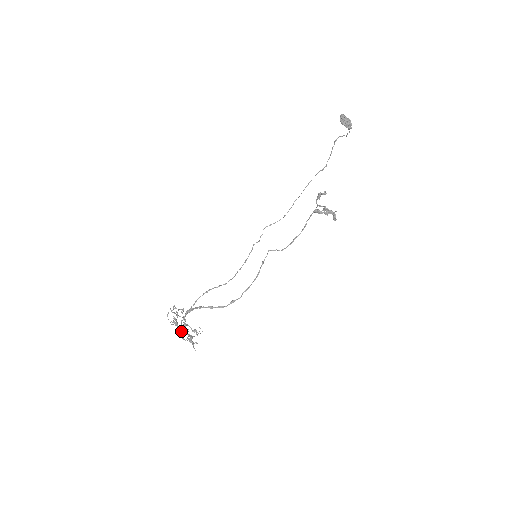
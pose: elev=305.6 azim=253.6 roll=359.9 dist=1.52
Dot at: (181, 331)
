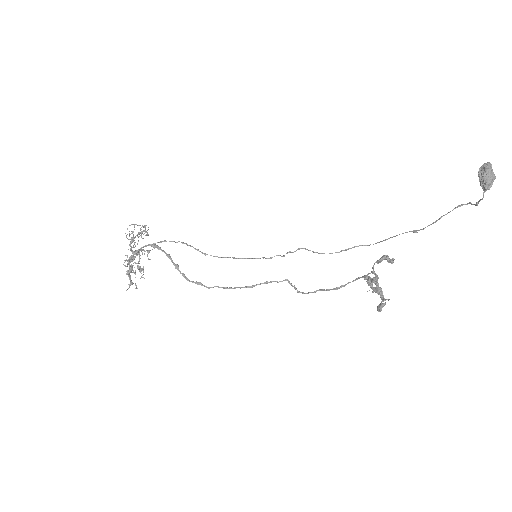
Dot at: (134, 259)
